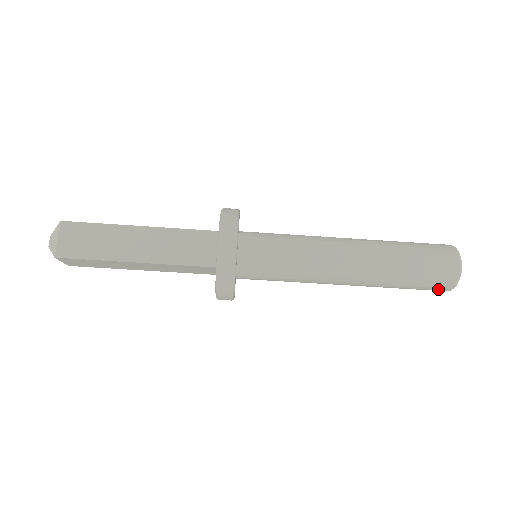
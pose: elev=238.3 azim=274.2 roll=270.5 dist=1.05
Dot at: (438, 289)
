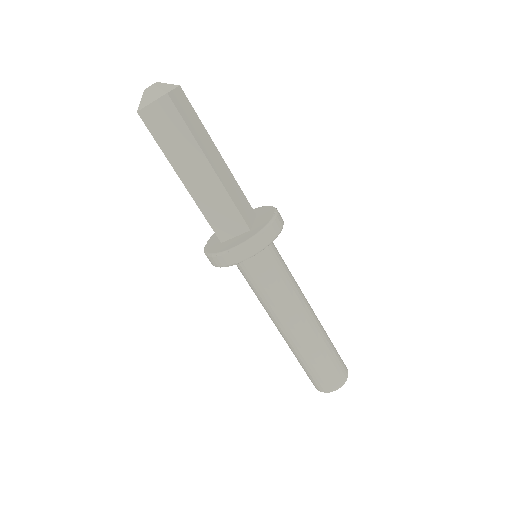
Dot at: occluded
